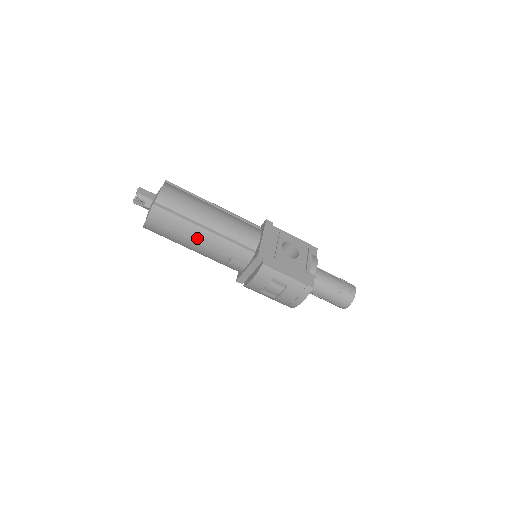
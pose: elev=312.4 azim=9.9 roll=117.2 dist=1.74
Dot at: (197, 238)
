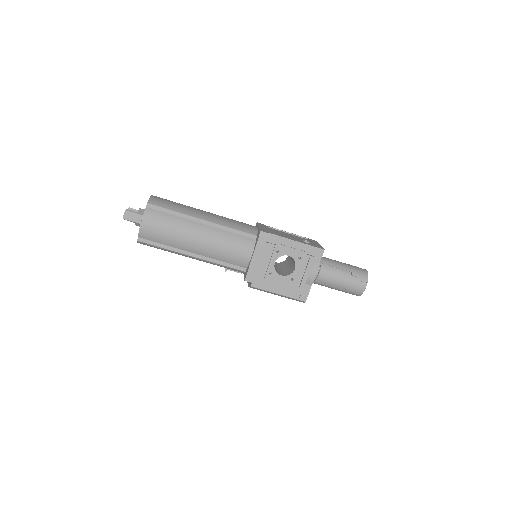
Dot at: occluded
